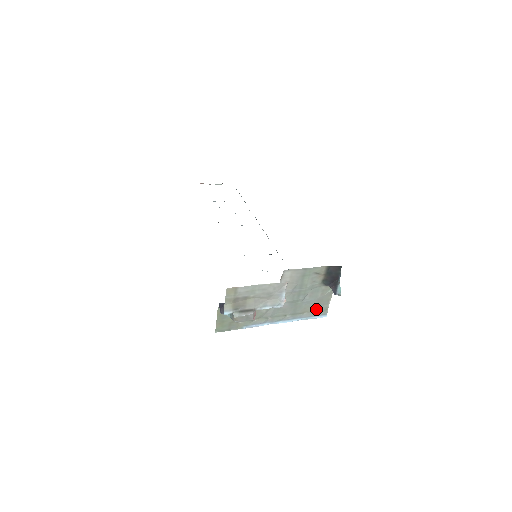
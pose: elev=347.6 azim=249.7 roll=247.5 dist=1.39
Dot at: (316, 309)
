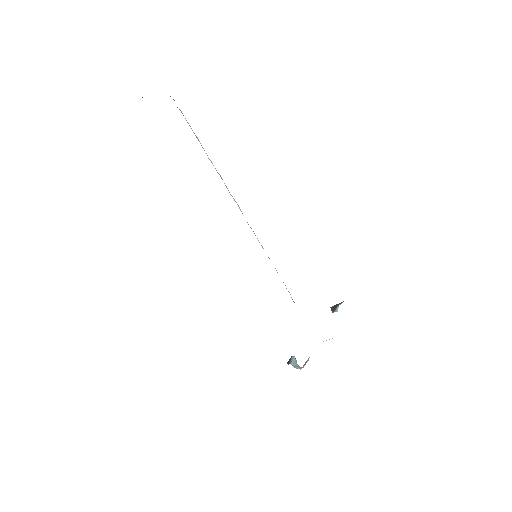
Dot at: occluded
